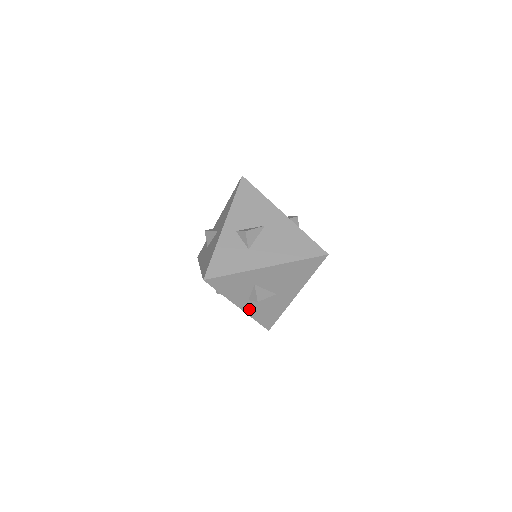
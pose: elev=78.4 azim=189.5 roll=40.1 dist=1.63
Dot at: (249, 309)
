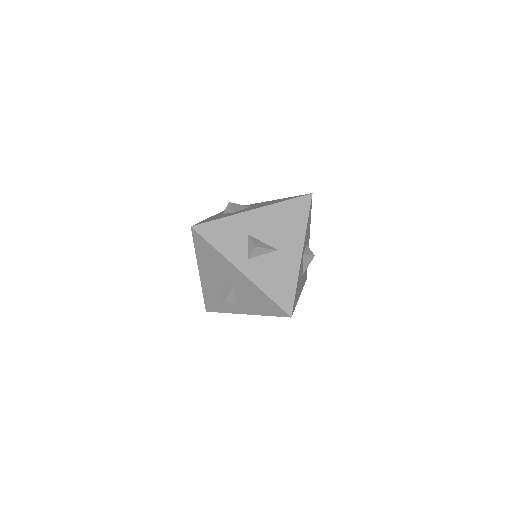
Dot at: (254, 275)
